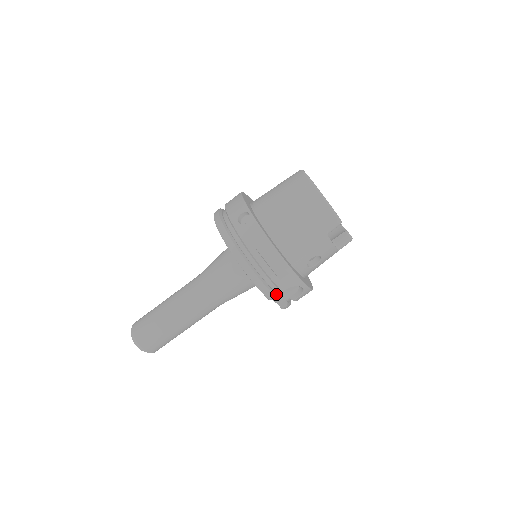
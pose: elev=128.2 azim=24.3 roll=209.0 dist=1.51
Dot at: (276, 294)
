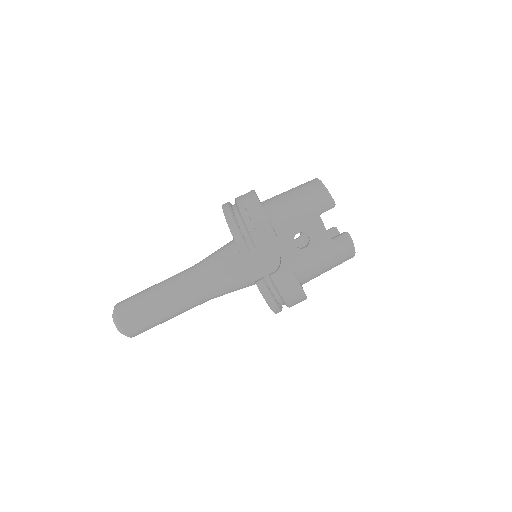
Dot at: (252, 258)
